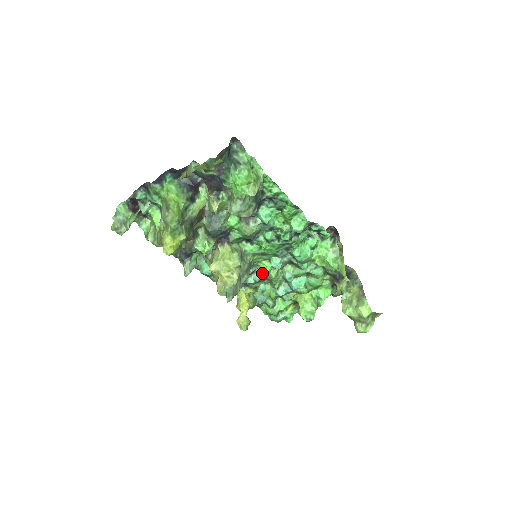
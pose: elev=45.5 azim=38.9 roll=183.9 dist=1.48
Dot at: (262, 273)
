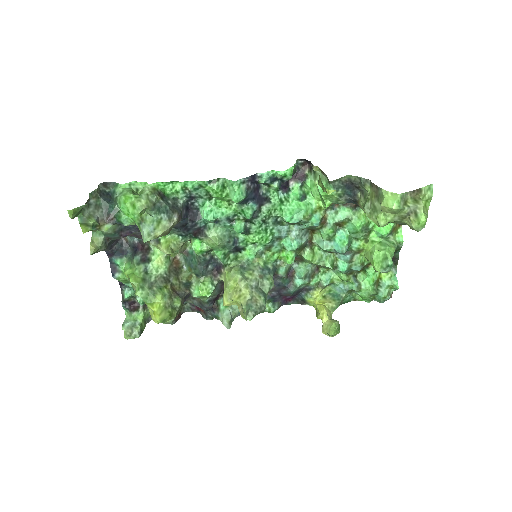
Dot at: (302, 266)
